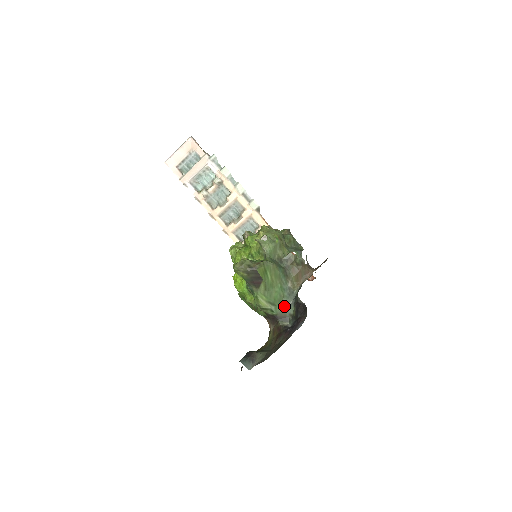
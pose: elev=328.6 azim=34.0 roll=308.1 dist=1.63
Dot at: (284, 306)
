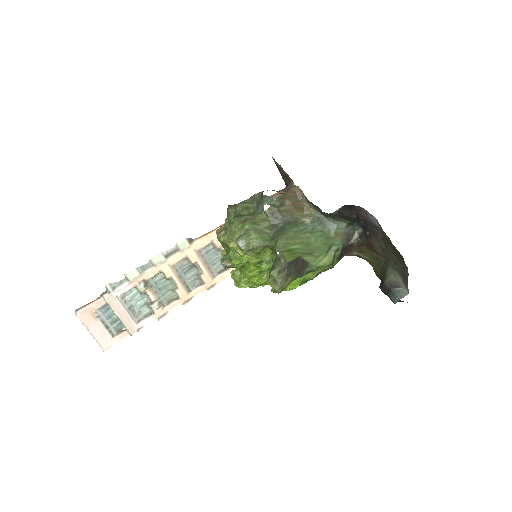
Dot at: (334, 233)
